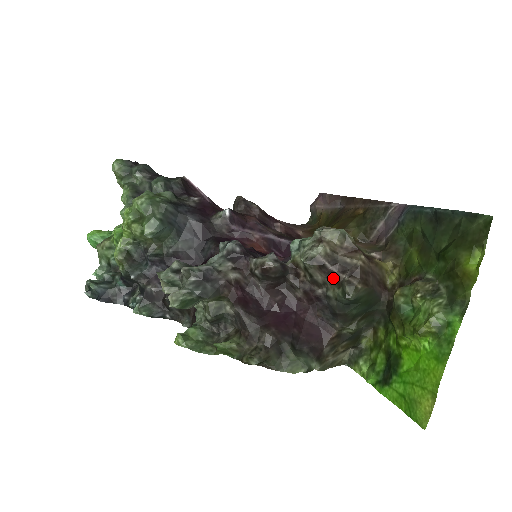
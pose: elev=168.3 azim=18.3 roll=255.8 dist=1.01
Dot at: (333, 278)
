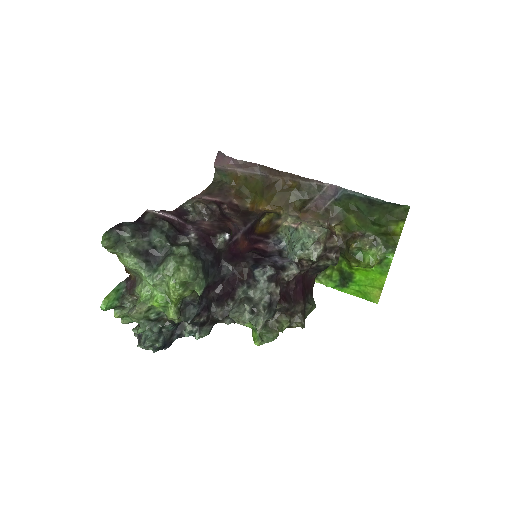
Dot at: (324, 257)
